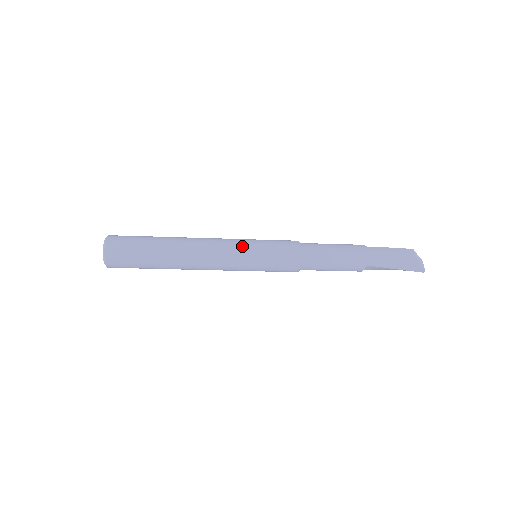
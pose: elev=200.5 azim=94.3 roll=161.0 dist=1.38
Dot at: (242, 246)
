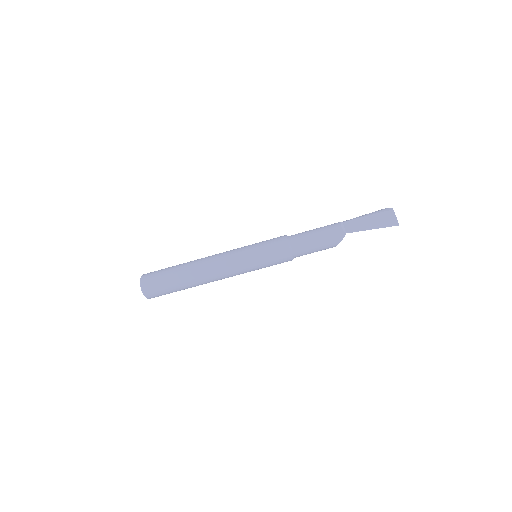
Dot at: occluded
